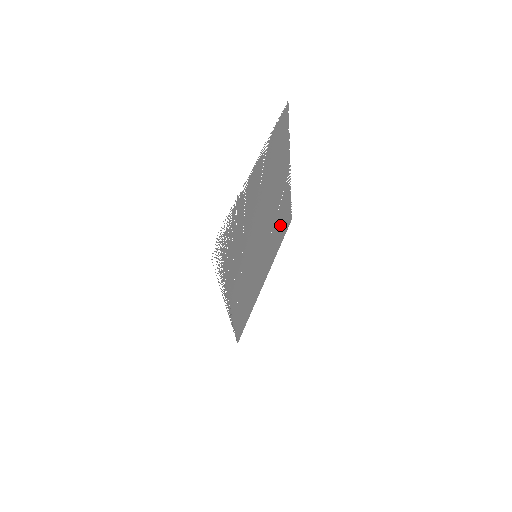
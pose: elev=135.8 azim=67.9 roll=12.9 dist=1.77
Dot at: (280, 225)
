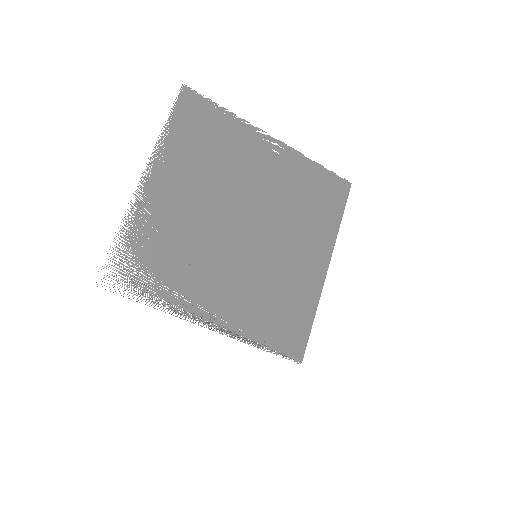
Dot at: (311, 202)
